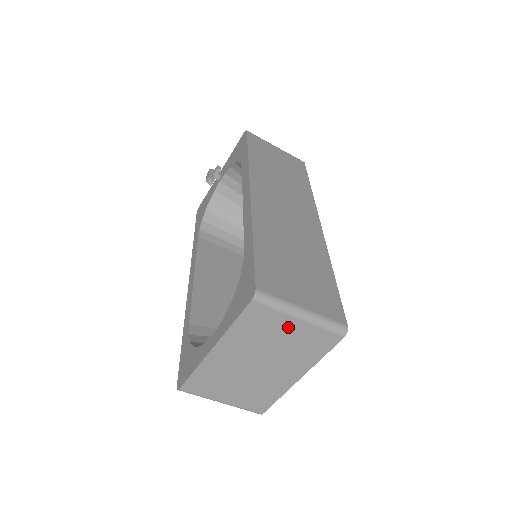
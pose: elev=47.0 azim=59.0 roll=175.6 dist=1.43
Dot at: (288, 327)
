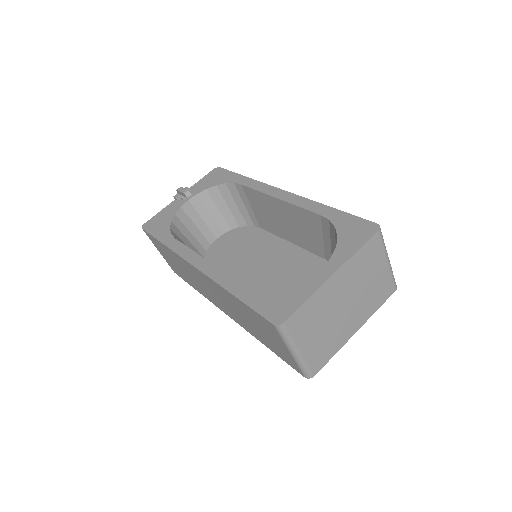
Dot at: (379, 267)
